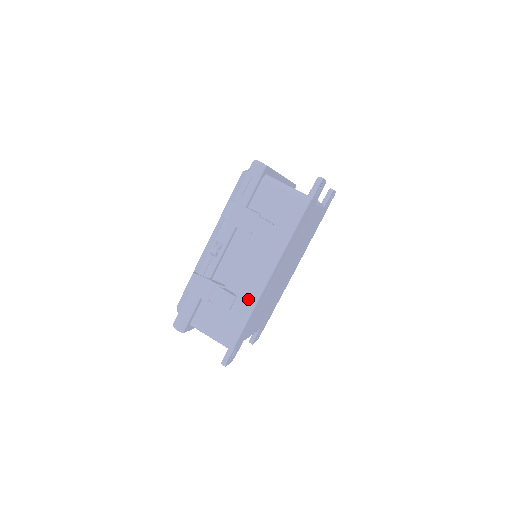
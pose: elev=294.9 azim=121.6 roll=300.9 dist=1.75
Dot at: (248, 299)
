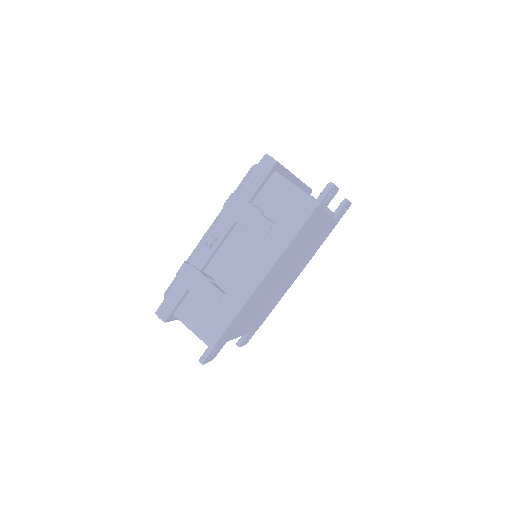
Dot at: (236, 298)
